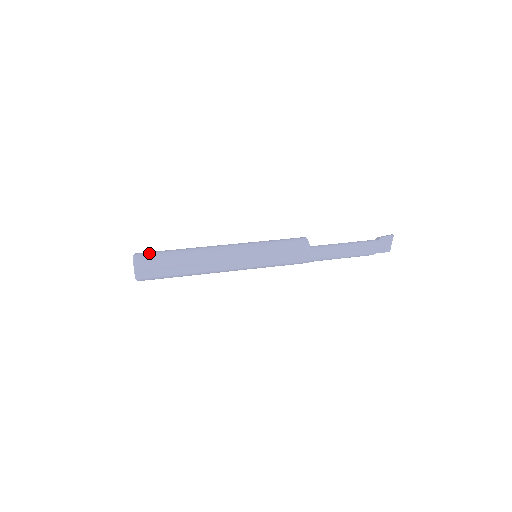
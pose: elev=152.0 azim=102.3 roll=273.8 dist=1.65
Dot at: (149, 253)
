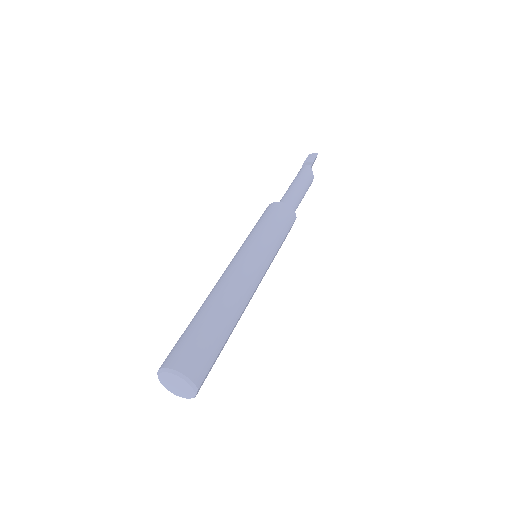
Dot at: (191, 353)
